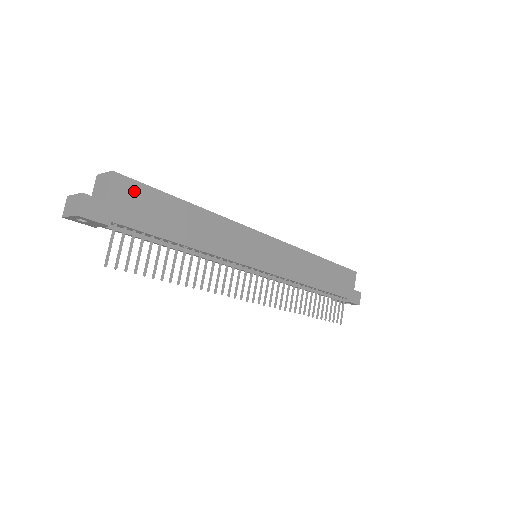
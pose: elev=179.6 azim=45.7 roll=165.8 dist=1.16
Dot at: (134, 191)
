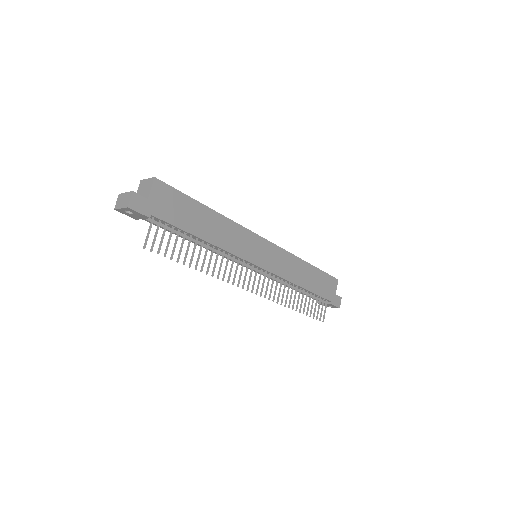
Dot at: (168, 194)
